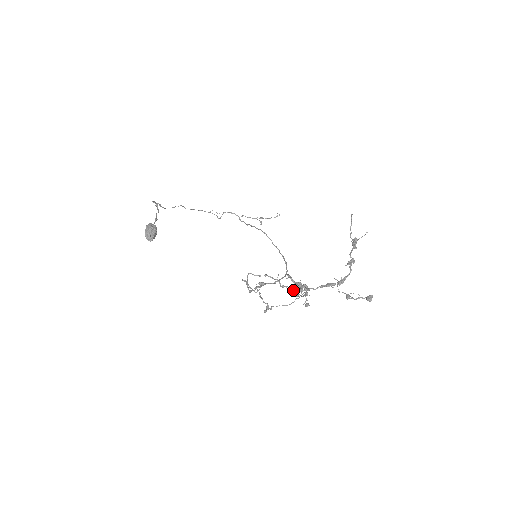
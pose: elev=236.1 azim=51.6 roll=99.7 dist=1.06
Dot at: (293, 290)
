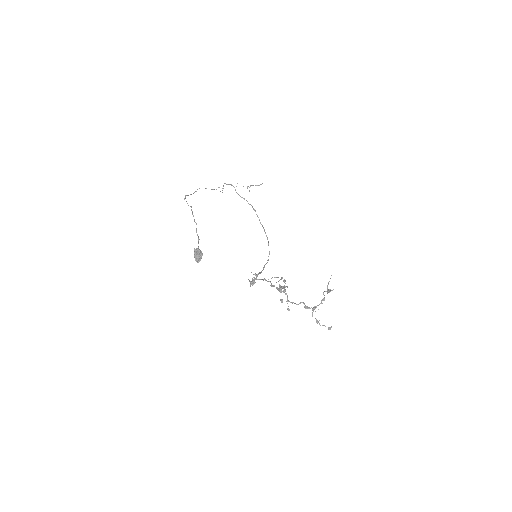
Dot at: occluded
